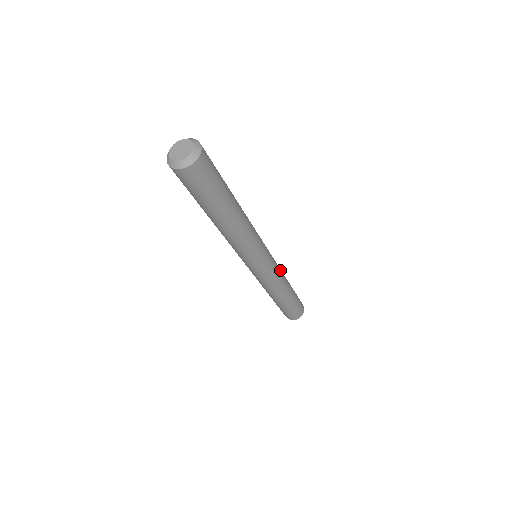
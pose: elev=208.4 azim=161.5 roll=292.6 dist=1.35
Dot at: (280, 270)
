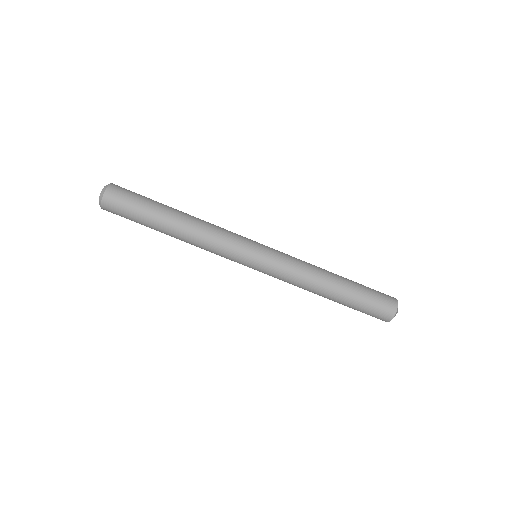
Dot at: (299, 259)
